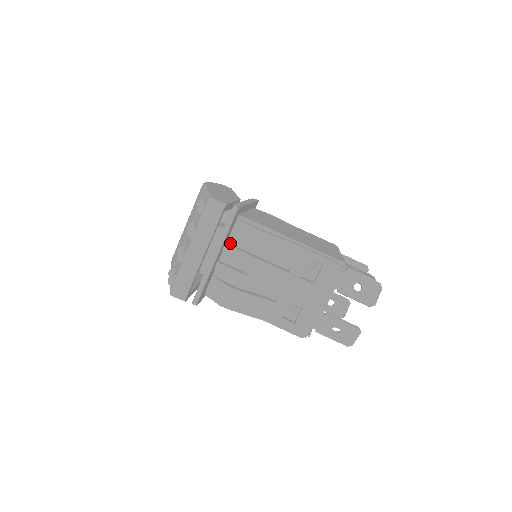
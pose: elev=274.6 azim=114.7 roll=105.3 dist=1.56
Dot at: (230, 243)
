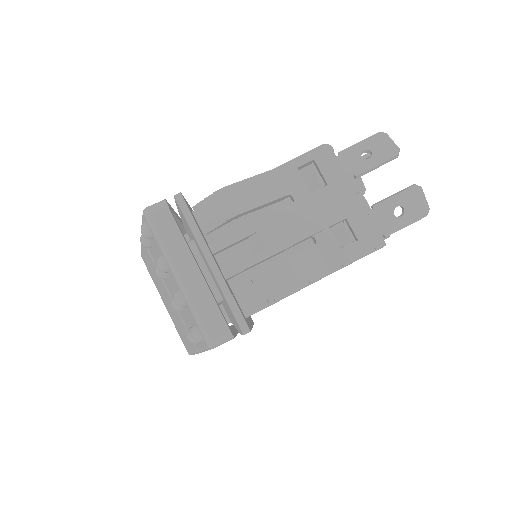
Dot at: occluded
